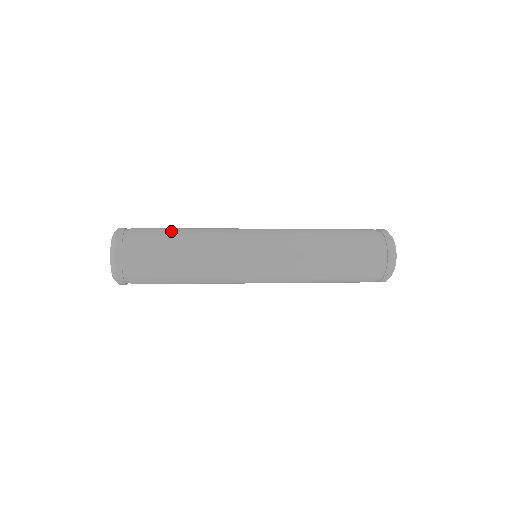
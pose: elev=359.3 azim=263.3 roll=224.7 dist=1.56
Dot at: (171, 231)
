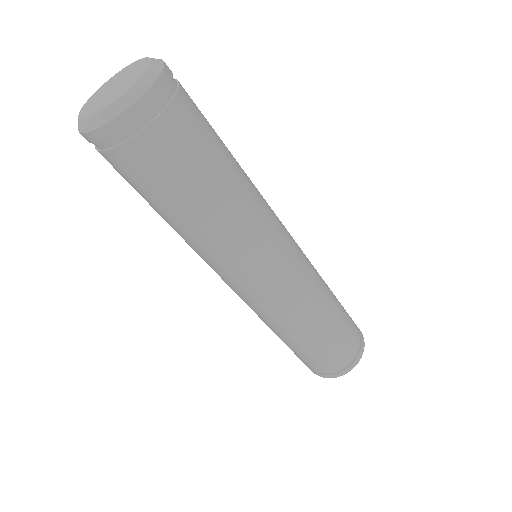
Dot at: occluded
